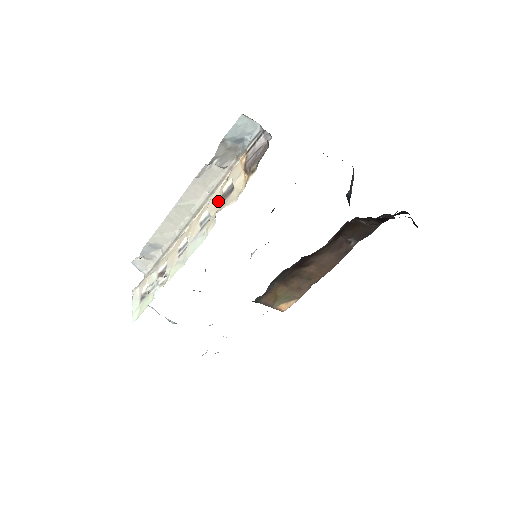
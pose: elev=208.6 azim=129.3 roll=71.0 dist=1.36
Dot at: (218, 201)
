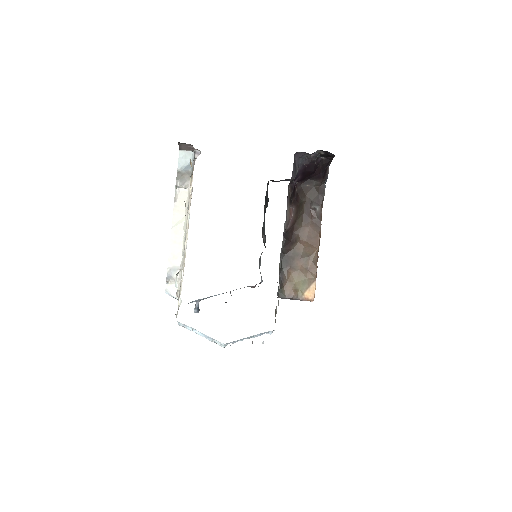
Dot at: occluded
